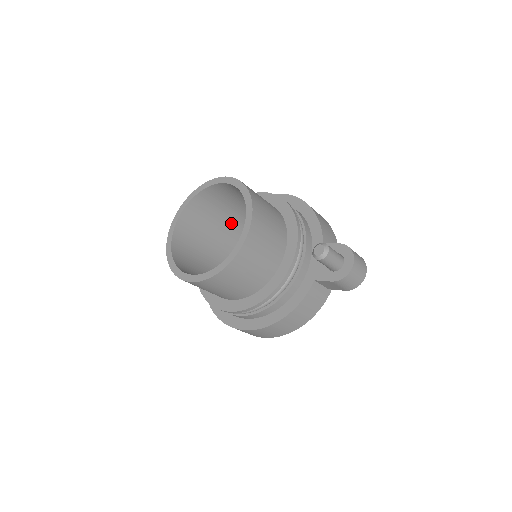
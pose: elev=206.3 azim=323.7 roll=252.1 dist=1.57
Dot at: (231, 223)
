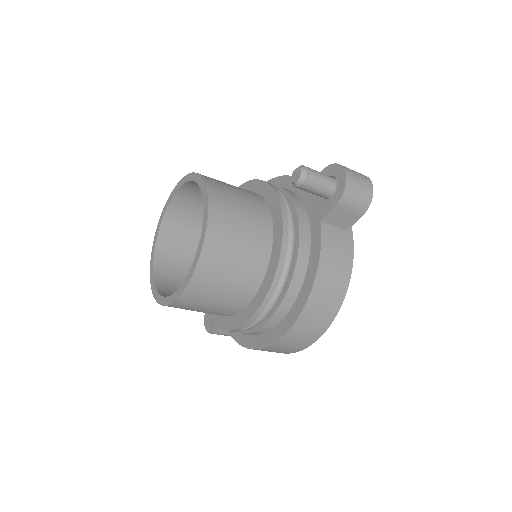
Dot at: occluded
